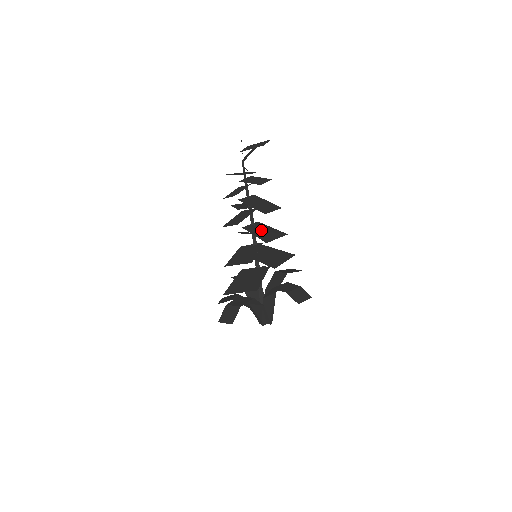
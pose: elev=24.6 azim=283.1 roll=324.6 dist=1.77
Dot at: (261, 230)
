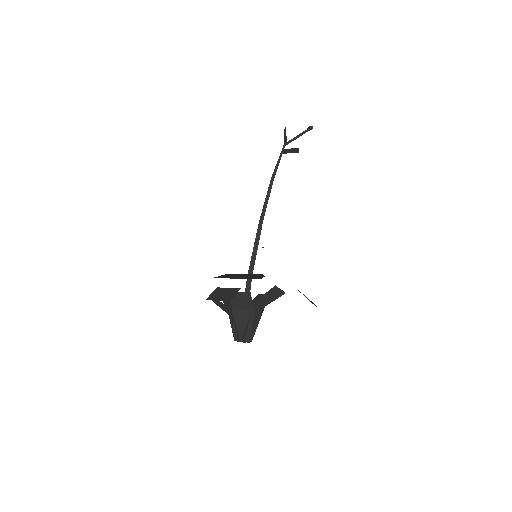
Dot at: occluded
